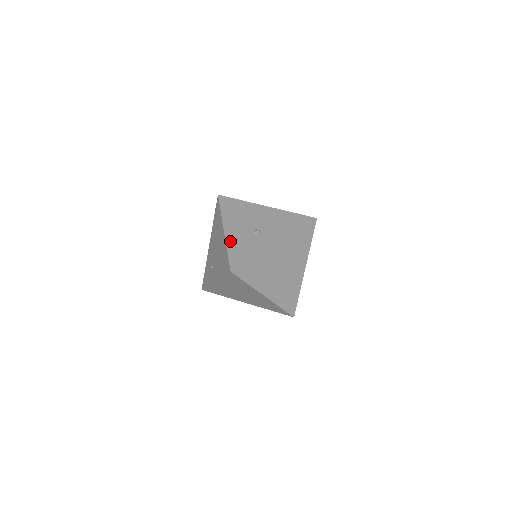
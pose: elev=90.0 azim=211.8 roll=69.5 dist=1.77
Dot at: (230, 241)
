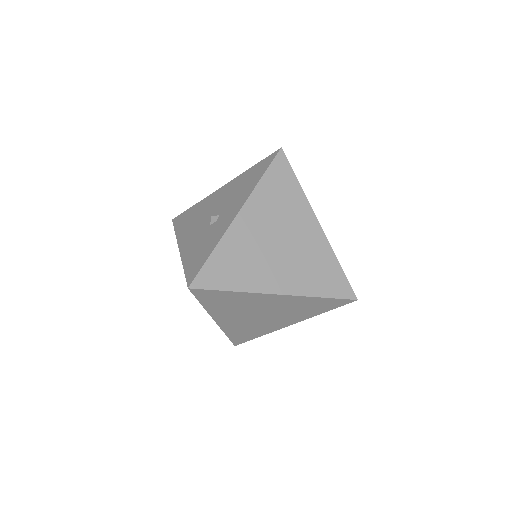
Dot at: (185, 254)
